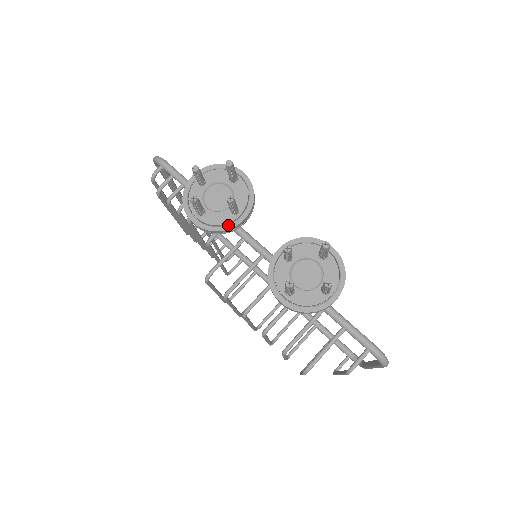
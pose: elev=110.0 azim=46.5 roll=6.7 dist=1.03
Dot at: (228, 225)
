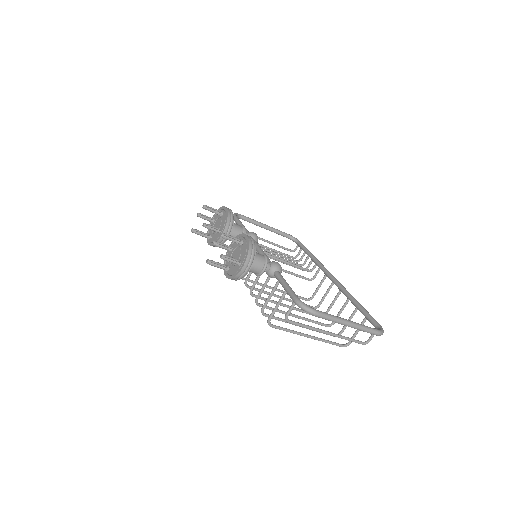
Dot at: (217, 240)
